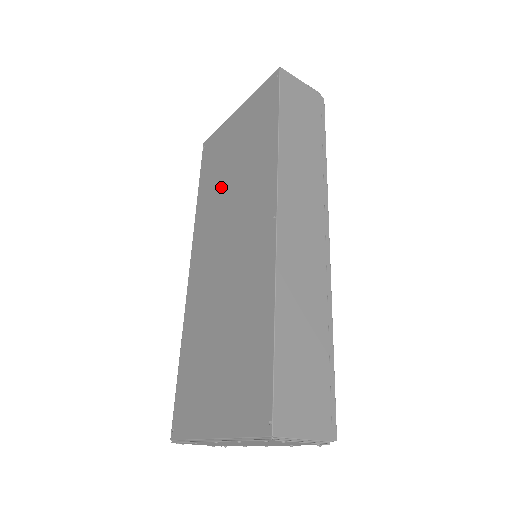
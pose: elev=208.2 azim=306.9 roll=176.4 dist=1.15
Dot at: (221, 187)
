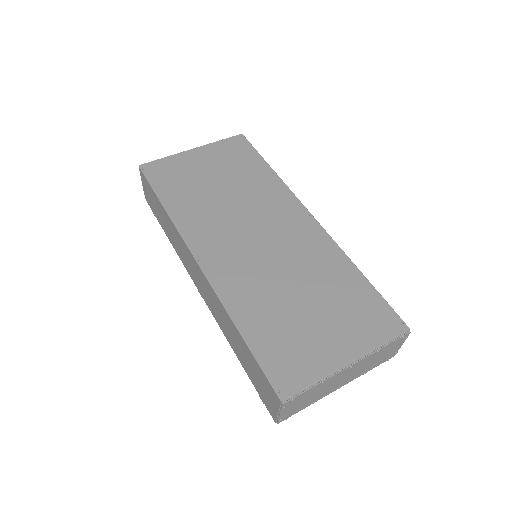
Dot at: (210, 199)
